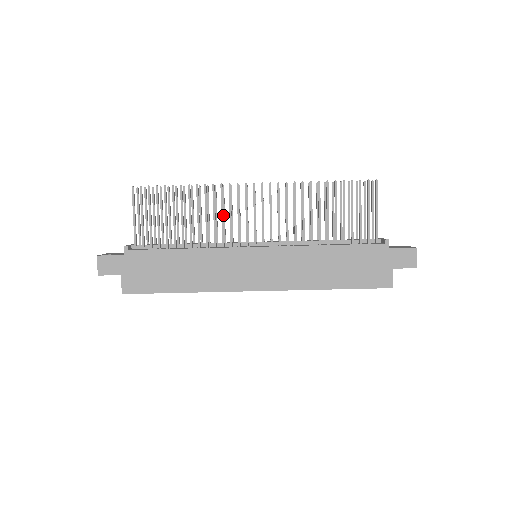
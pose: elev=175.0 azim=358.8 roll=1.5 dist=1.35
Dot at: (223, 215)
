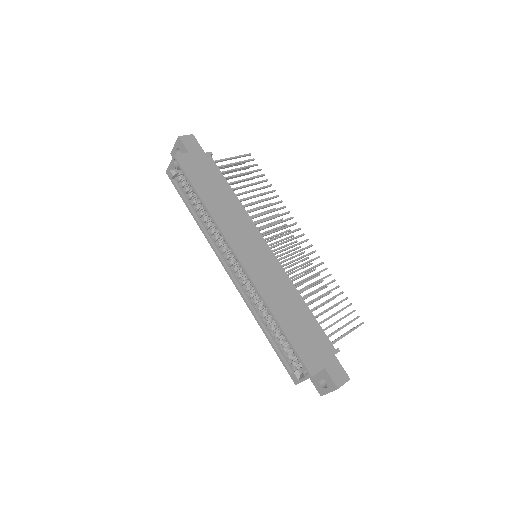
Dot at: occluded
